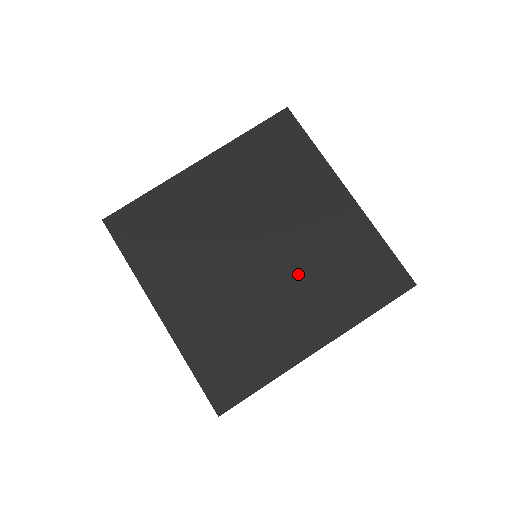
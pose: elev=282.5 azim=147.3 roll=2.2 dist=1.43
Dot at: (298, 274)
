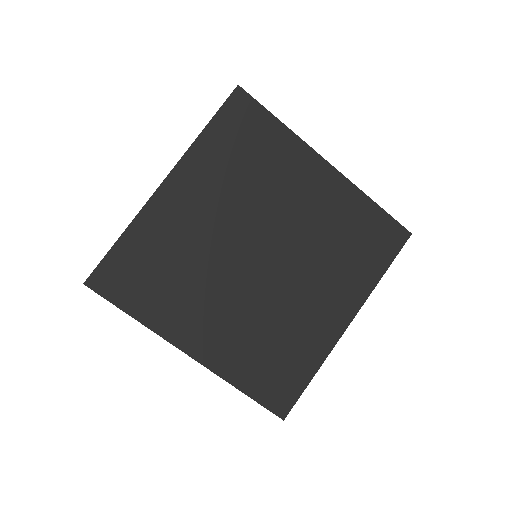
Dot at: (309, 264)
